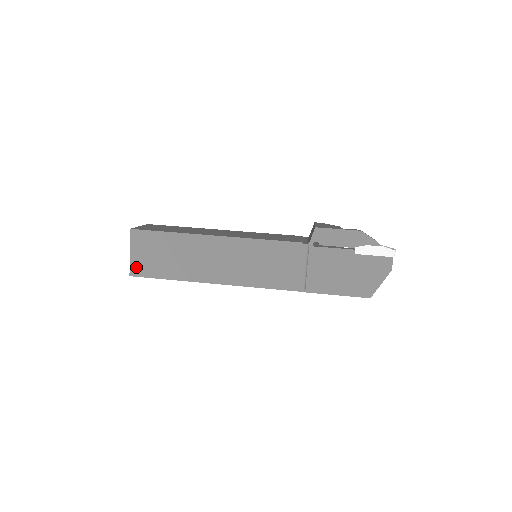
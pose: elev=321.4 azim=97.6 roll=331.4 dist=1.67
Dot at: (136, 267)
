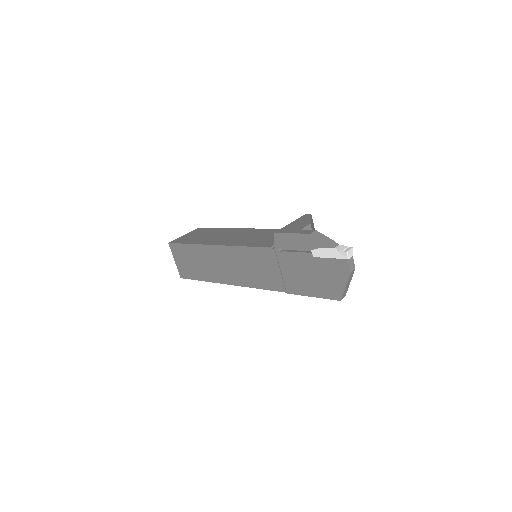
Dot at: (181, 271)
